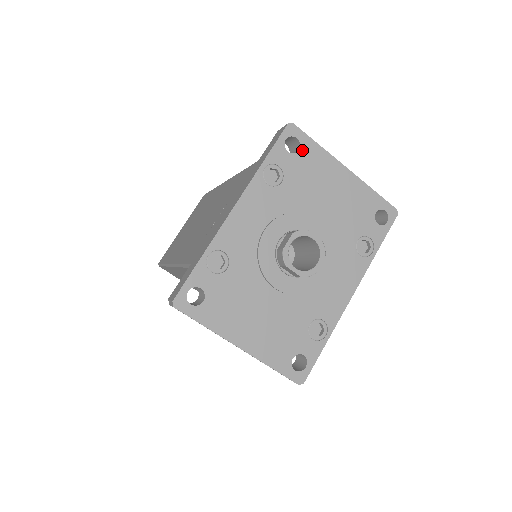
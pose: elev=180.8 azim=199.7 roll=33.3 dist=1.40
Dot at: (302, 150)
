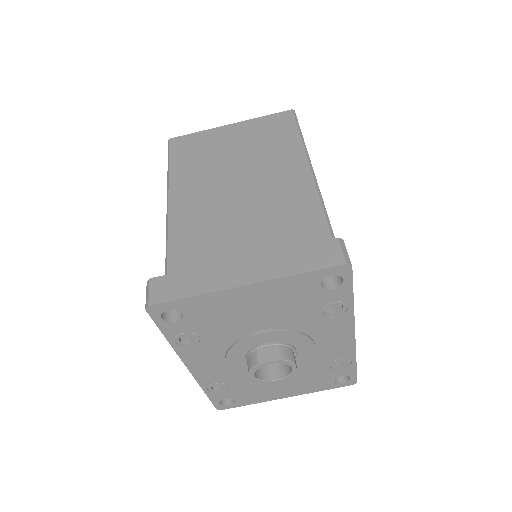
Dot at: (185, 311)
